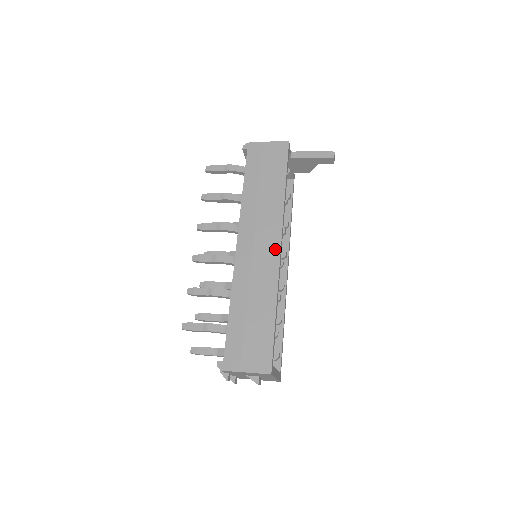
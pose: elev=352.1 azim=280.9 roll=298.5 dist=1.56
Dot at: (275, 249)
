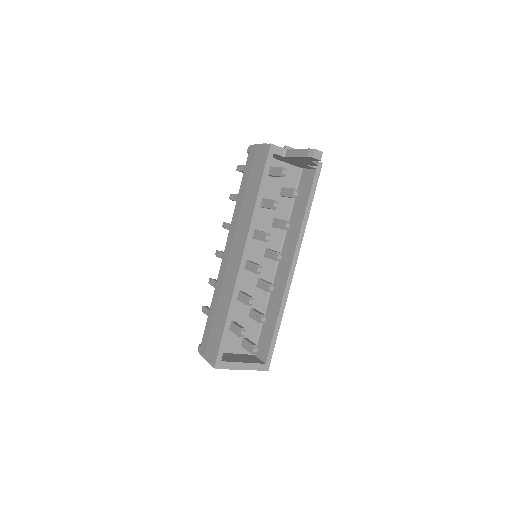
Dot at: (239, 260)
